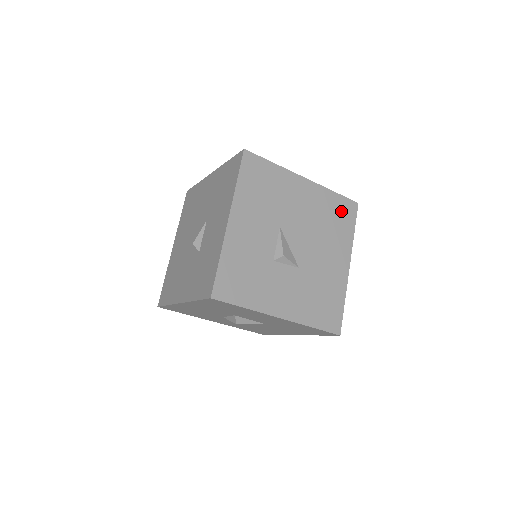
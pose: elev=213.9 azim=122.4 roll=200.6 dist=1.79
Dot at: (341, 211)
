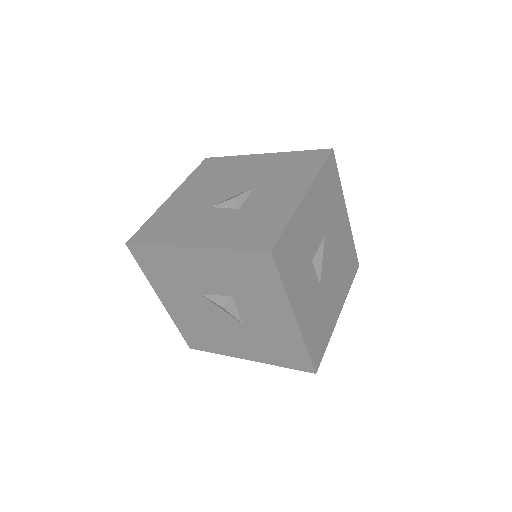
Dot at: (351, 262)
